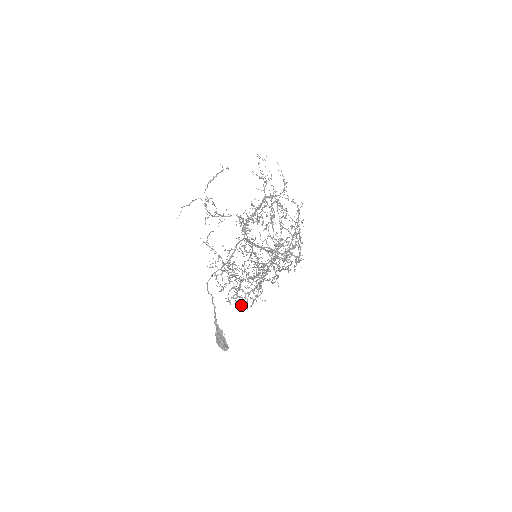
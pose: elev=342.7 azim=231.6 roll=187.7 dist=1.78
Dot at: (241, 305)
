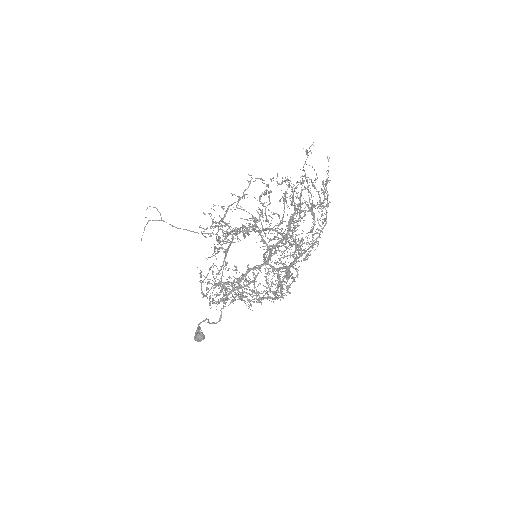
Dot at: (207, 283)
